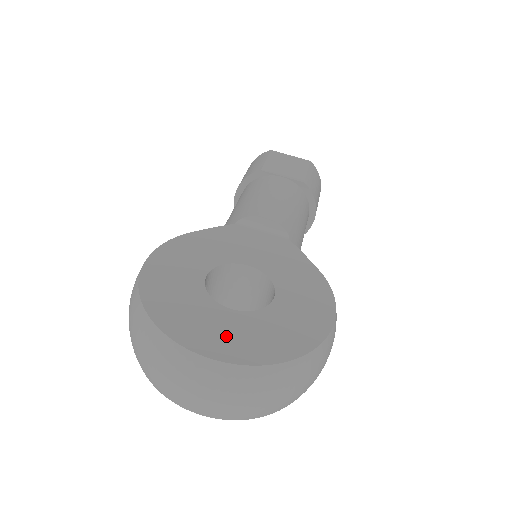
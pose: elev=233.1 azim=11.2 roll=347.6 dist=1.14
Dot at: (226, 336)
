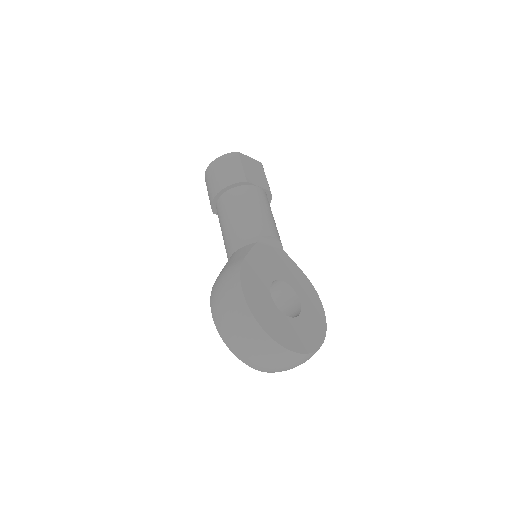
Dot at: (299, 337)
